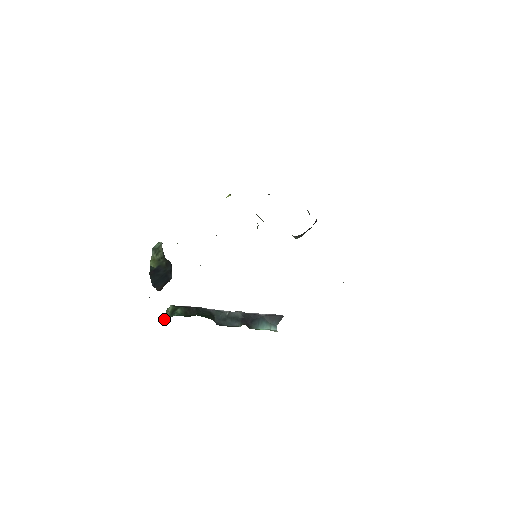
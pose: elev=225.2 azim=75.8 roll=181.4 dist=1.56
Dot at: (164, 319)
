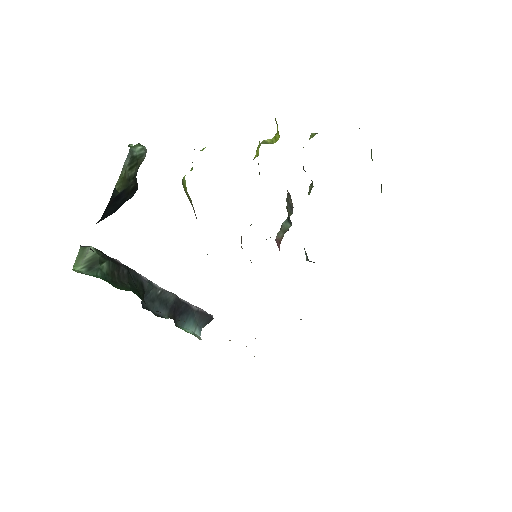
Dot at: (74, 268)
